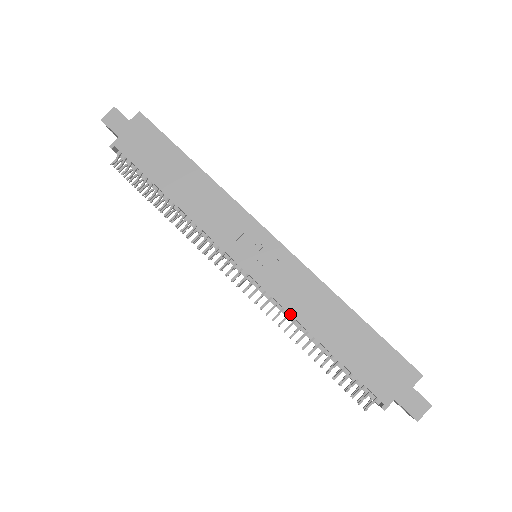
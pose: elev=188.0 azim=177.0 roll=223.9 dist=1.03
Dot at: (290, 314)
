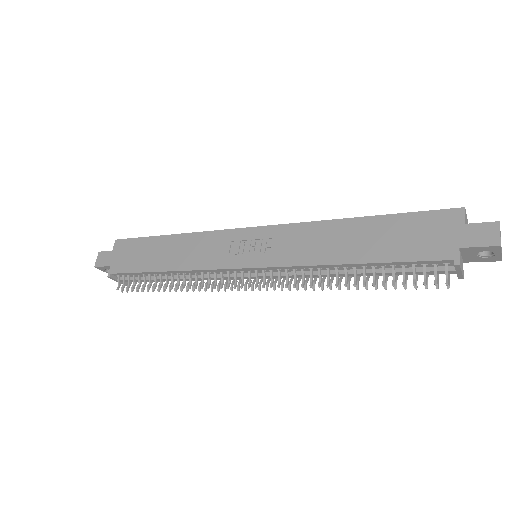
Dot at: (308, 266)
